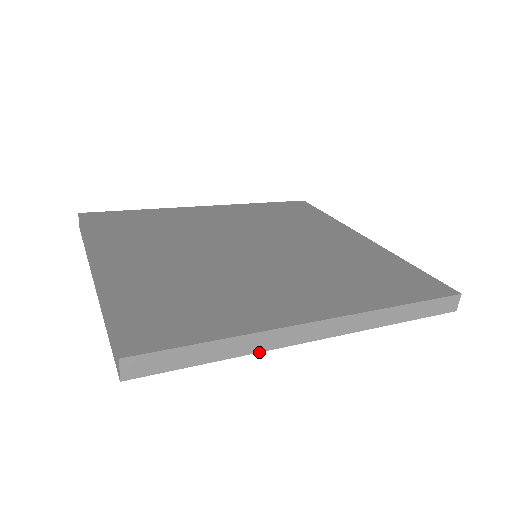
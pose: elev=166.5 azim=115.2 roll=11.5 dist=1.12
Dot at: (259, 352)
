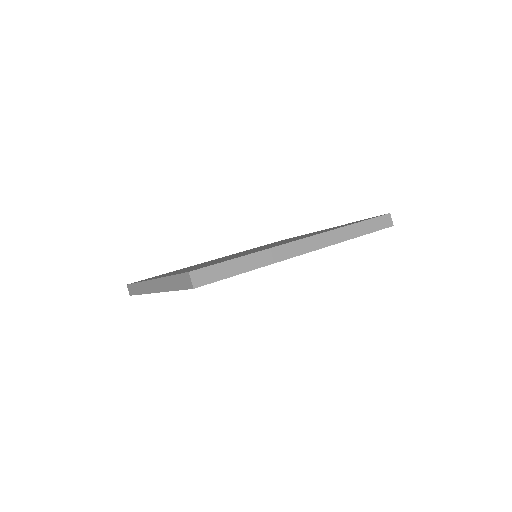
Dot at: occluded
